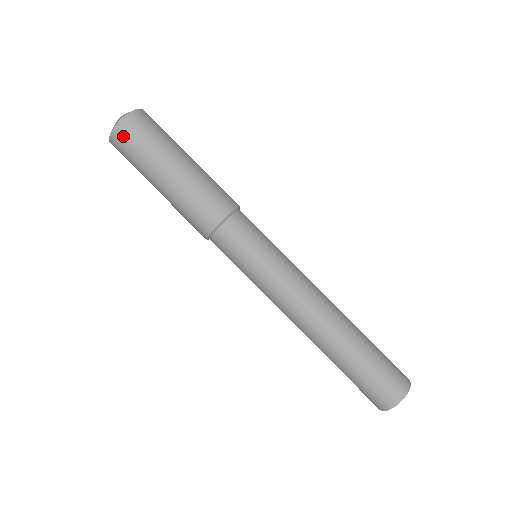
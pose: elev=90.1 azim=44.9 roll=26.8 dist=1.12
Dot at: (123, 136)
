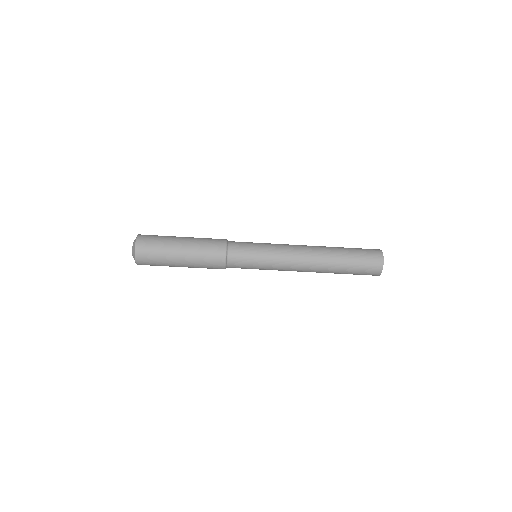
Dot at: (143, 260)
